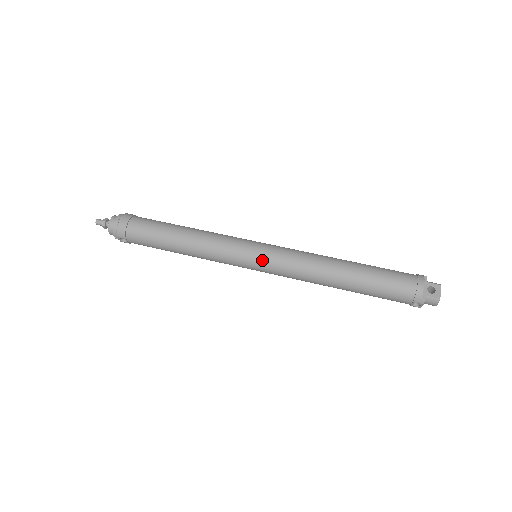
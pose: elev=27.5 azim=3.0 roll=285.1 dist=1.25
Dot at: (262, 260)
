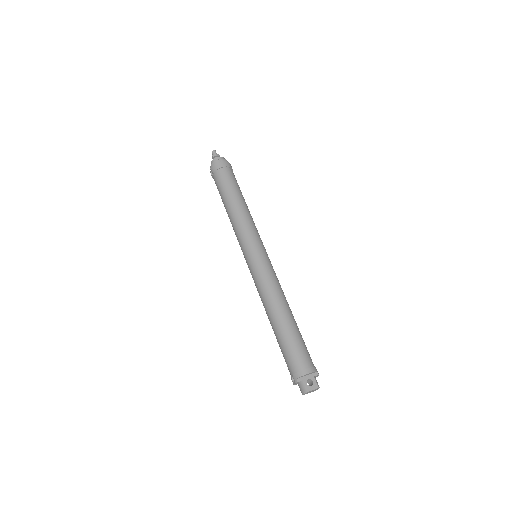
Dot at: (254, 259)
